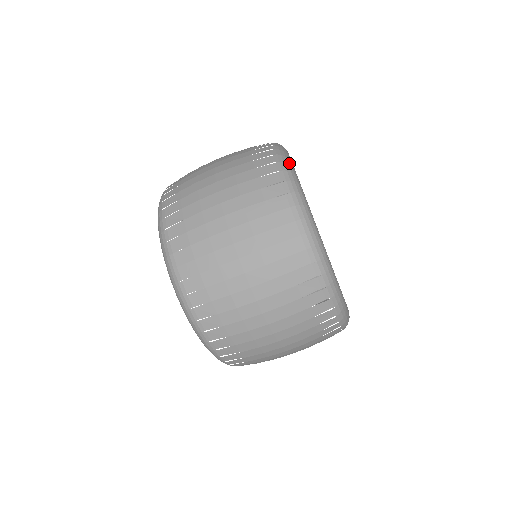
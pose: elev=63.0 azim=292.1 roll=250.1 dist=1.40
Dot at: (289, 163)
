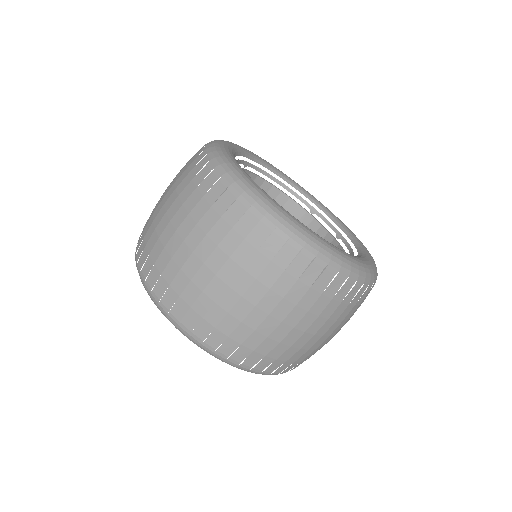
Dot at: (227, 162)
